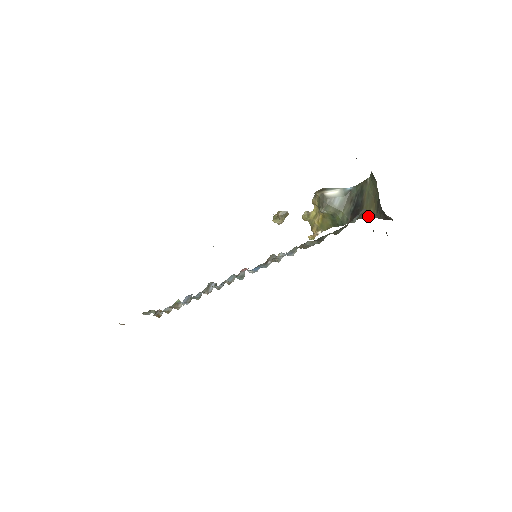
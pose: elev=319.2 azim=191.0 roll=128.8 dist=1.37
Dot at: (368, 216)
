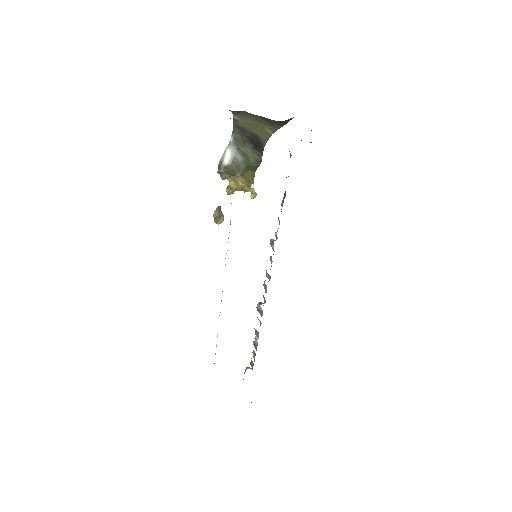
Dot at: (269, 136)
